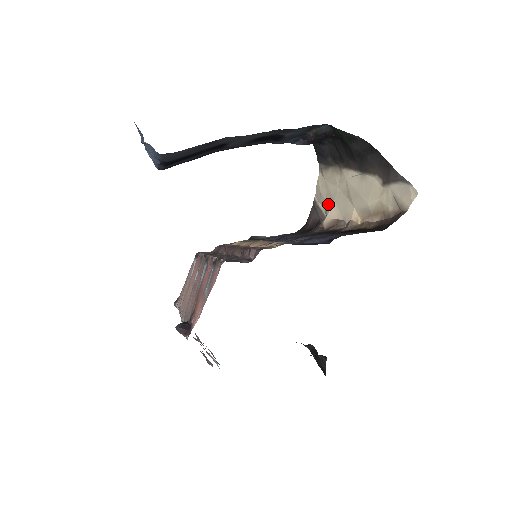
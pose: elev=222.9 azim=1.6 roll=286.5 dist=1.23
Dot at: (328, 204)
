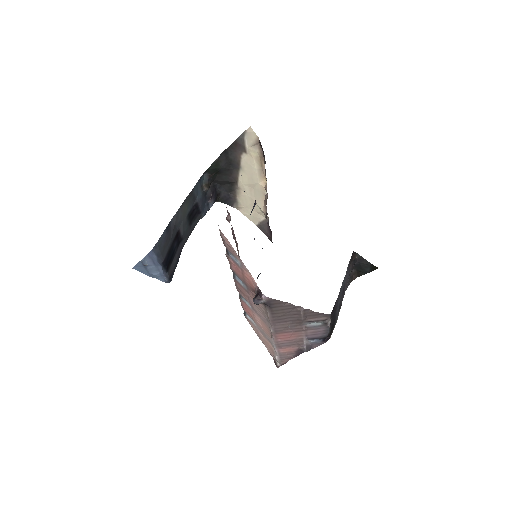
Dot at: (258, 210)
